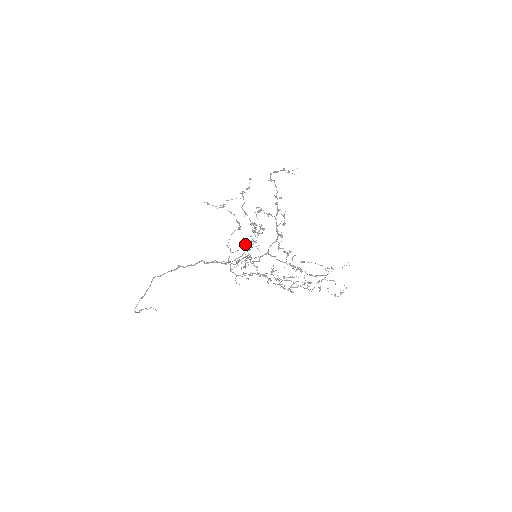
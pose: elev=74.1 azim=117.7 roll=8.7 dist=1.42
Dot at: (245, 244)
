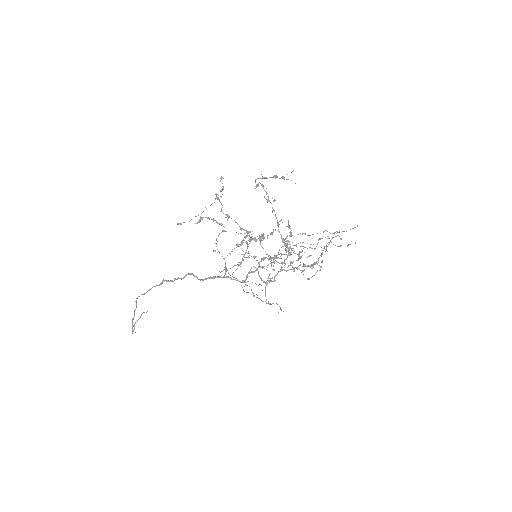
Dot at: (236, 244)
